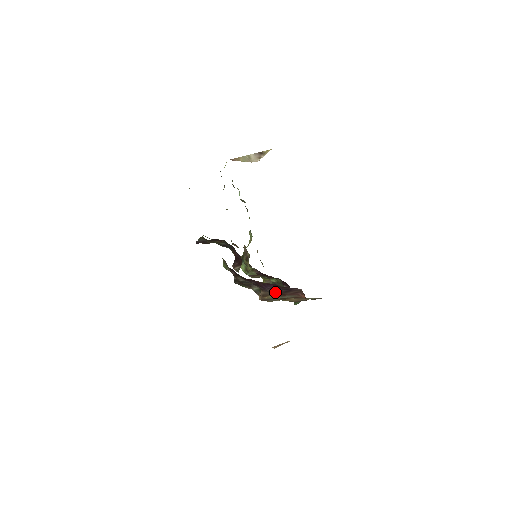
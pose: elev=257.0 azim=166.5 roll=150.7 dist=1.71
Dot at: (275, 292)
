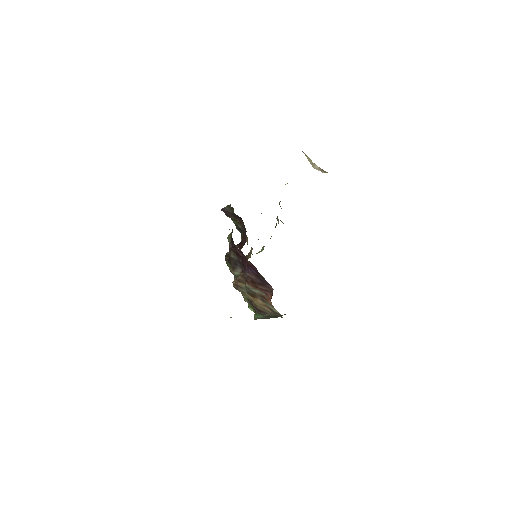
Dot at: (251, 279)
